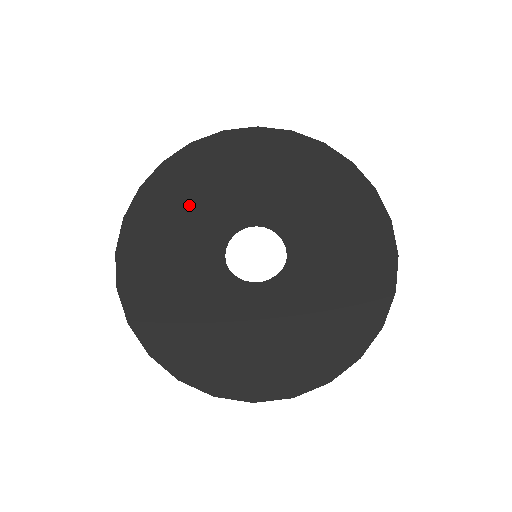
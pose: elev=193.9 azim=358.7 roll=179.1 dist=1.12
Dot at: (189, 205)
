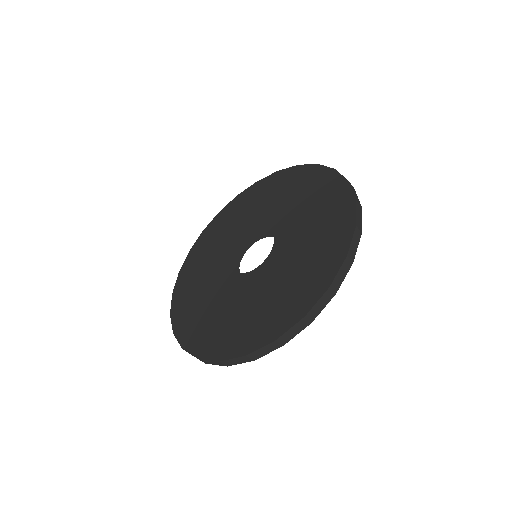
Dot at: (215, 246)
